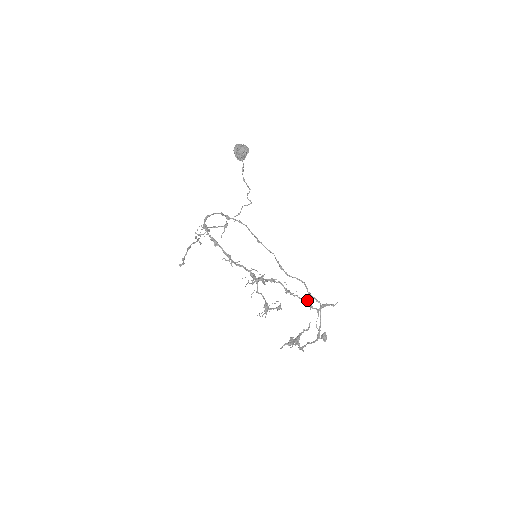
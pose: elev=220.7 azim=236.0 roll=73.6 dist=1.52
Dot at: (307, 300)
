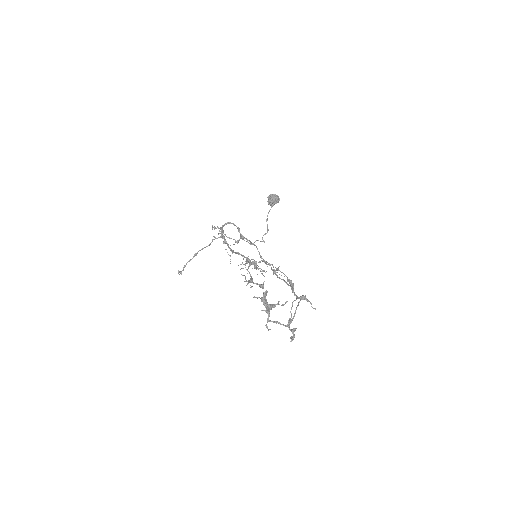
Dot at: (291, 280)
